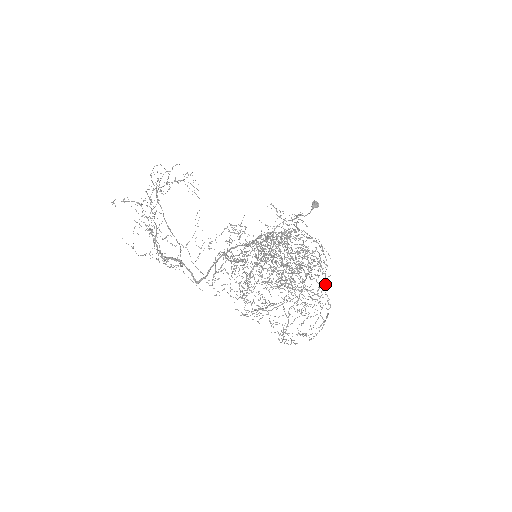
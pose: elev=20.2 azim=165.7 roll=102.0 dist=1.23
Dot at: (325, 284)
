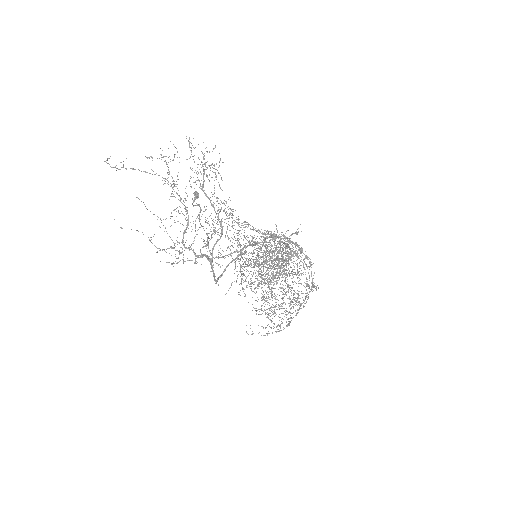
Dot at: (293, 282)
